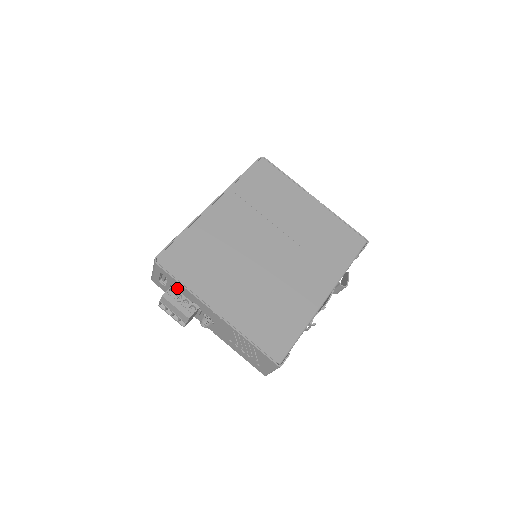
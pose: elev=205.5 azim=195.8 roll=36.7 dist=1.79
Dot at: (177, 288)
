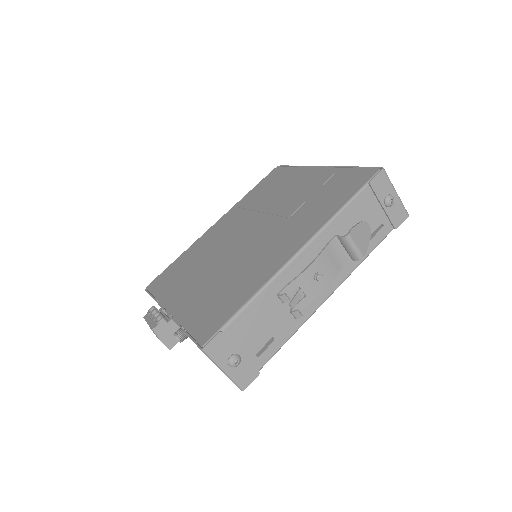
Dot at: occluded
